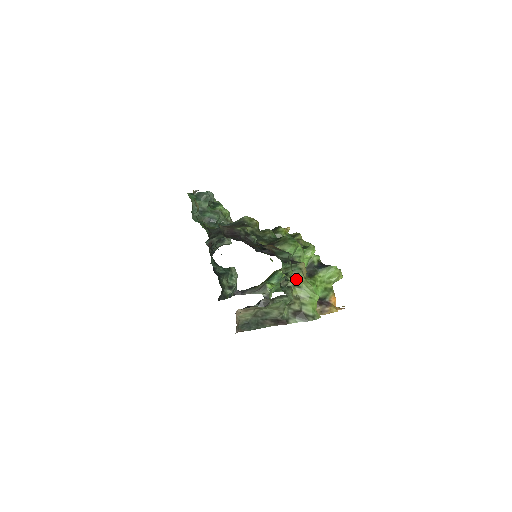
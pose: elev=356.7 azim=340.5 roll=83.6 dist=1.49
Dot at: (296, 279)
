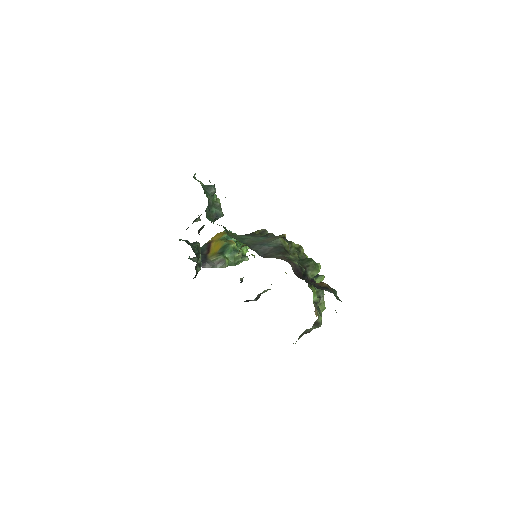
Dot at: (323, 300)
